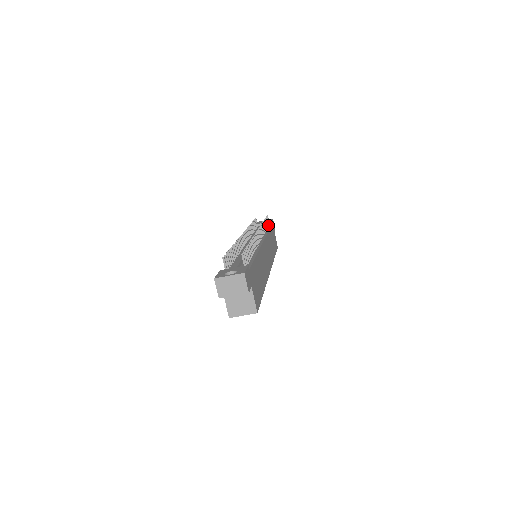
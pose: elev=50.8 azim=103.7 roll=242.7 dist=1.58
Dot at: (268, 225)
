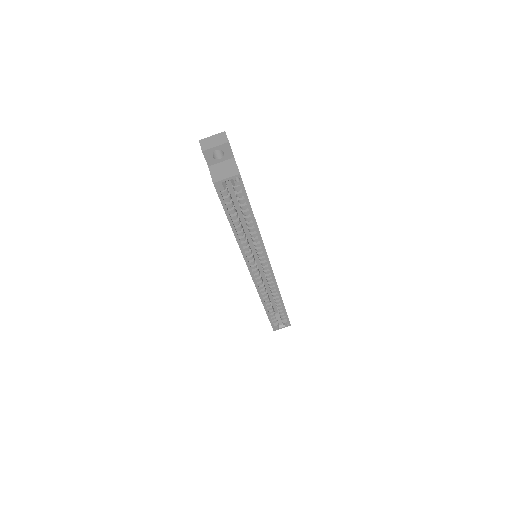
Dot at: occluded
